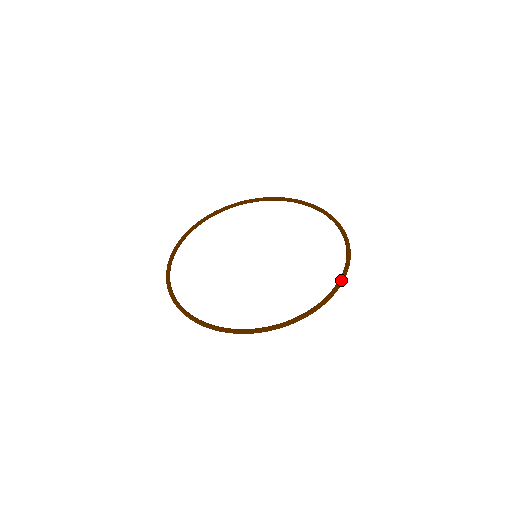
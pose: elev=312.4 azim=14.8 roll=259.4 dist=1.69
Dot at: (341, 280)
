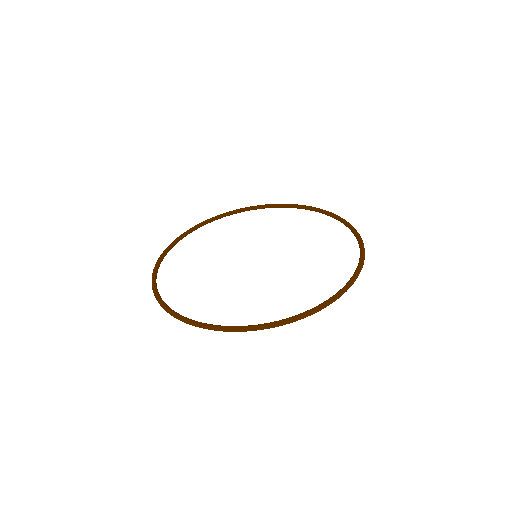
Dot at: (348, 284)
